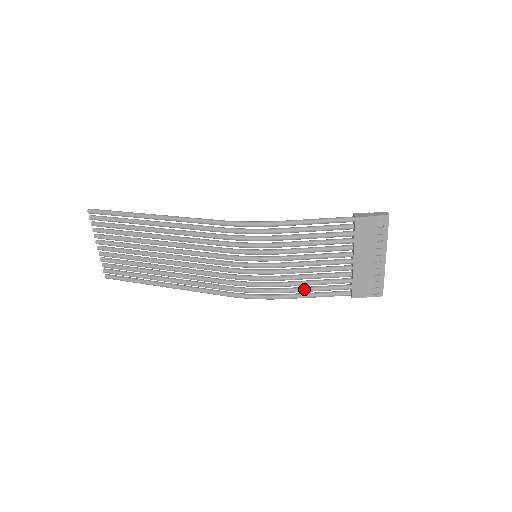
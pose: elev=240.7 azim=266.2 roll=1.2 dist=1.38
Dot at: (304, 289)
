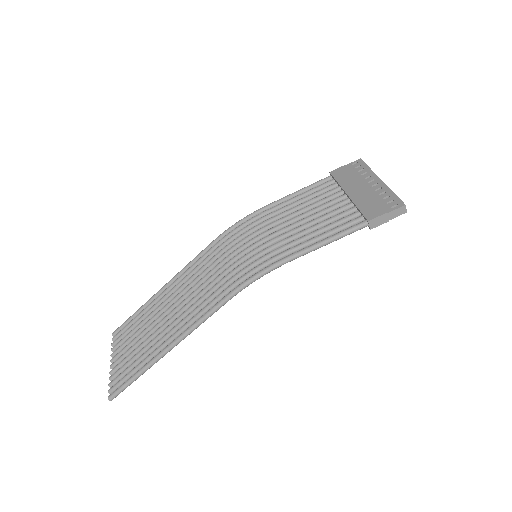
Dot at: (308, 240)
